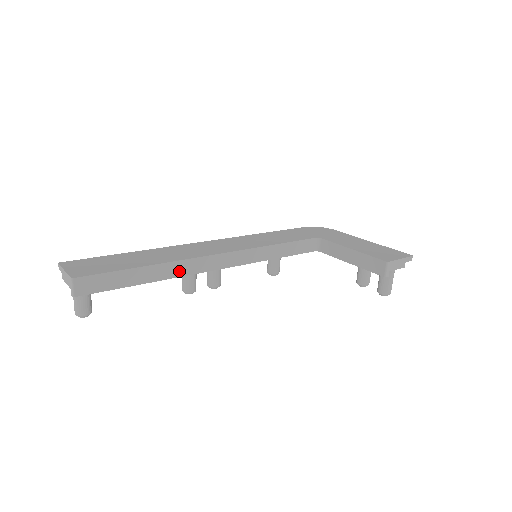
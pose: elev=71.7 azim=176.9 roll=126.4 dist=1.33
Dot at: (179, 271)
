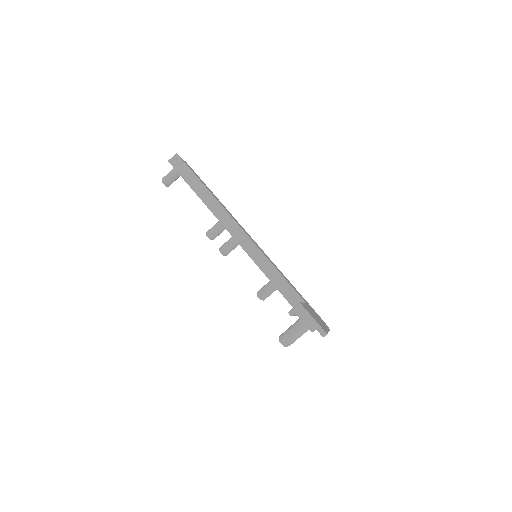
Dot at: (213, 207)
